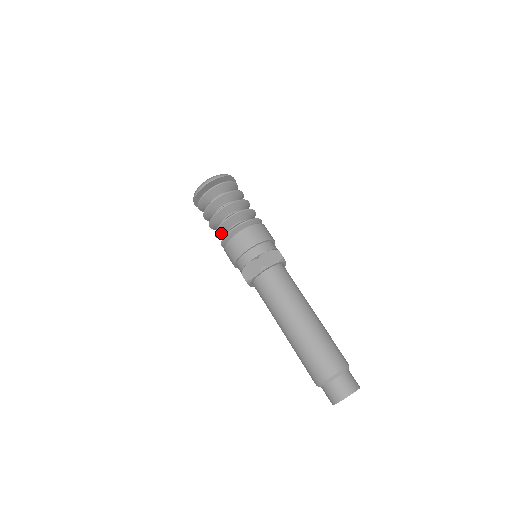
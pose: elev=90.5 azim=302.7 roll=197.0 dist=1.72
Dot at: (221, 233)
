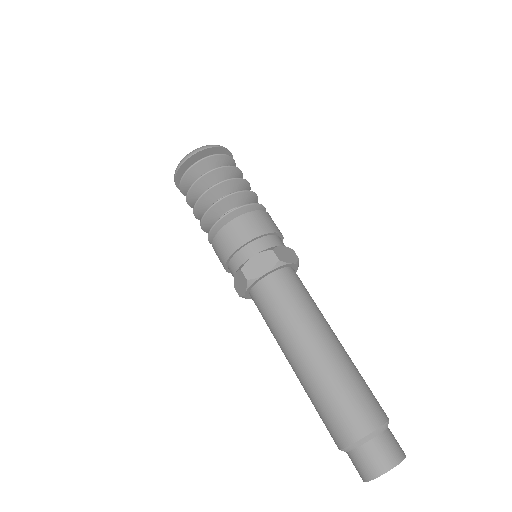
Dot at: (212, 216)
